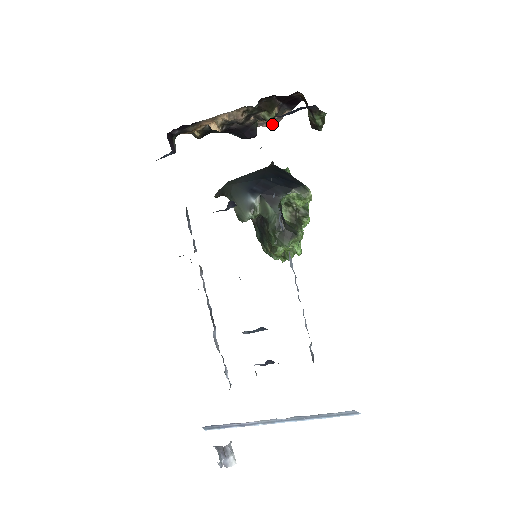
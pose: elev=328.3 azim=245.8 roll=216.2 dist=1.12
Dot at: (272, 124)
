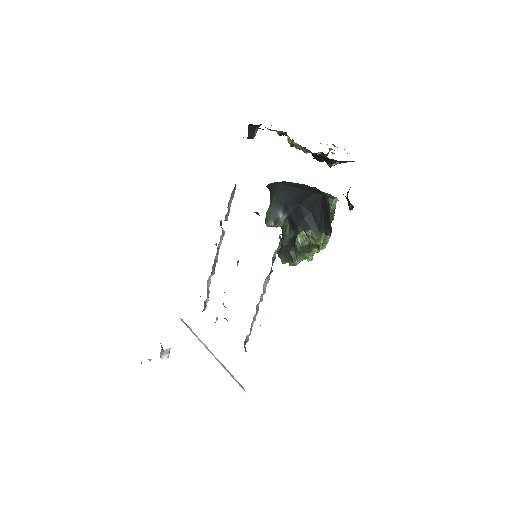
Dot at: occluded
